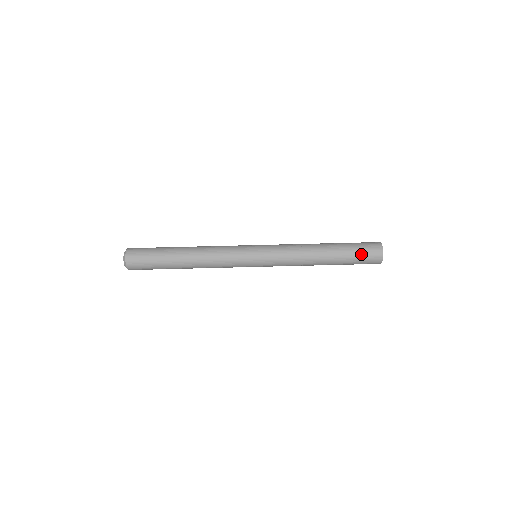
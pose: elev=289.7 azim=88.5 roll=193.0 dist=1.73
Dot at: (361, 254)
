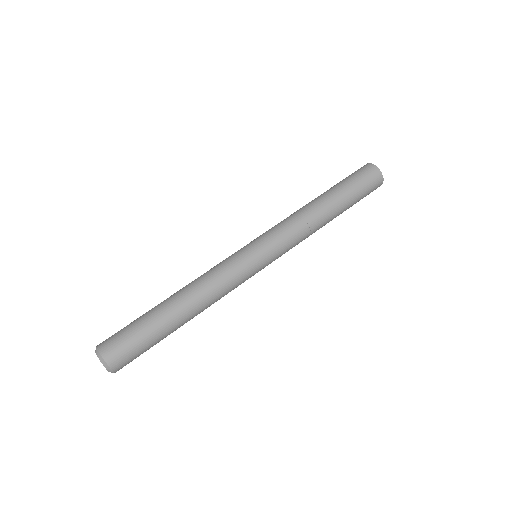
Dot at: (354, 177)
